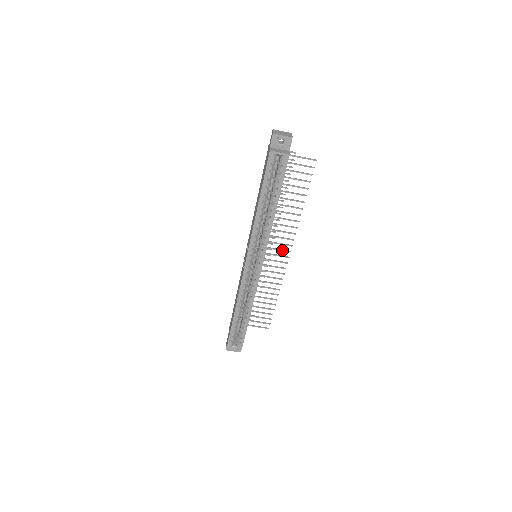
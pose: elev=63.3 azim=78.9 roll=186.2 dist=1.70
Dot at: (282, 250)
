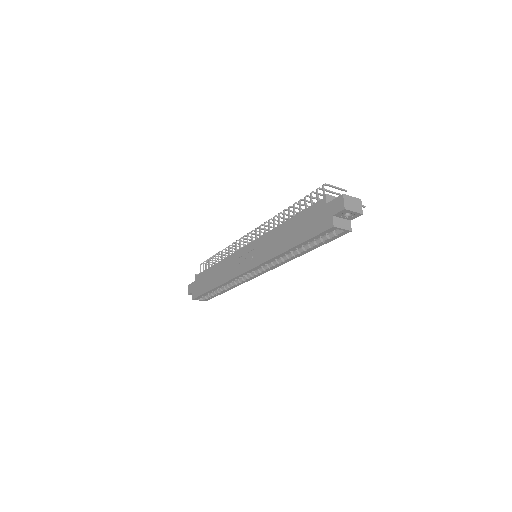
Dot at: occluded
